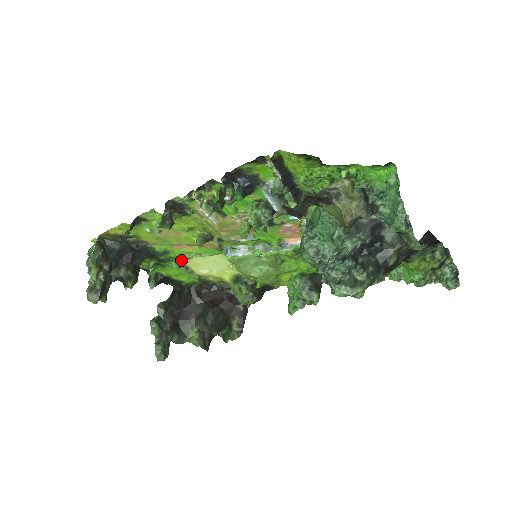
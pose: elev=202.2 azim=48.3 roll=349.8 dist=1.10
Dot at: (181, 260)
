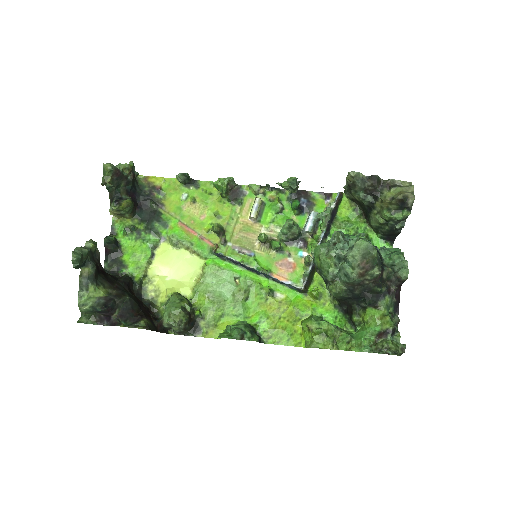
Dot at: (160, 245)
